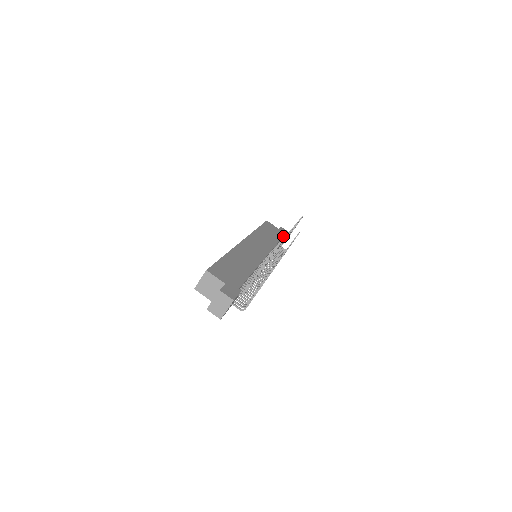
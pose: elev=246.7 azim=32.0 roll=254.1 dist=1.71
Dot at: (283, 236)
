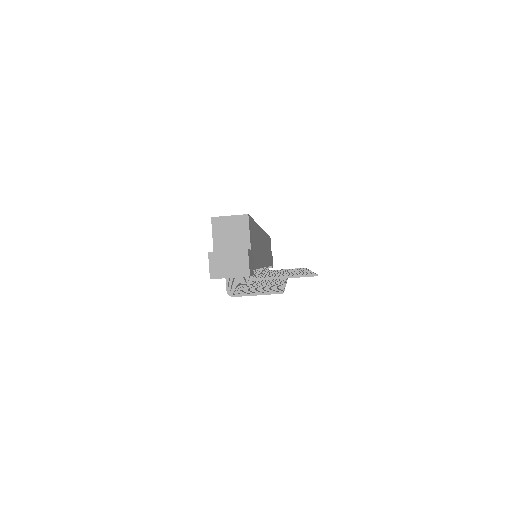
Dot at: occluded
